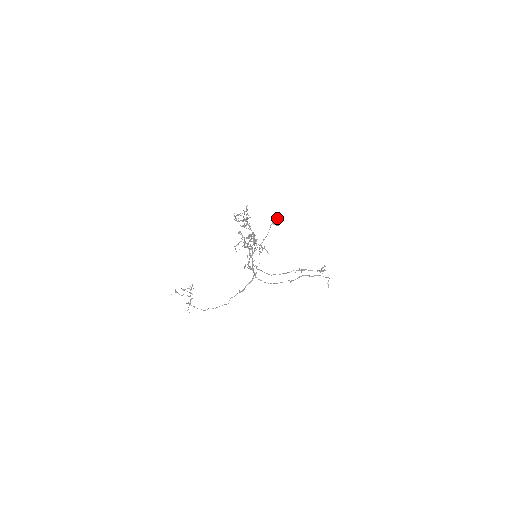
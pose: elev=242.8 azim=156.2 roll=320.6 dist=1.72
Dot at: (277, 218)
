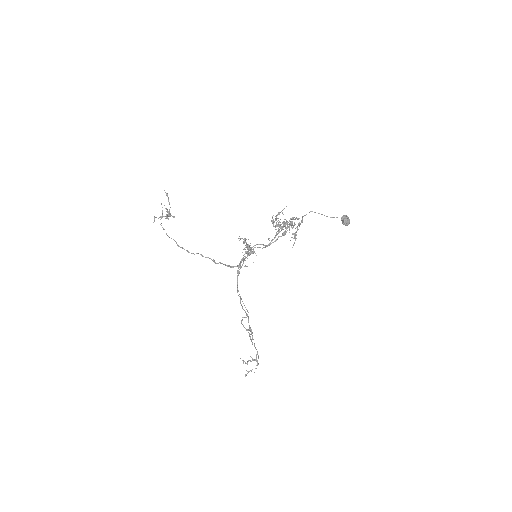
Dot at: (348, 219)
